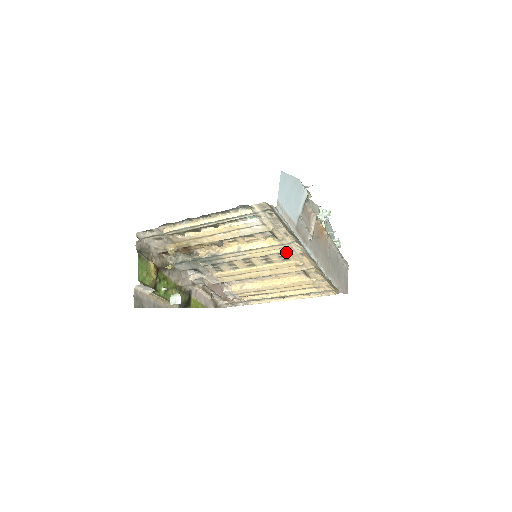
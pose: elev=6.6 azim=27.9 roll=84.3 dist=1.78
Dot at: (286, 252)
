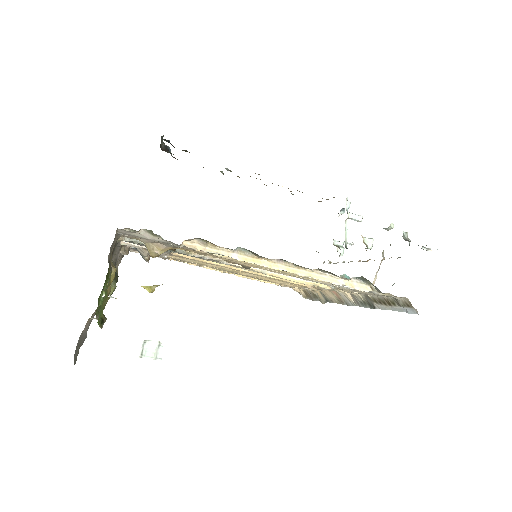
Dot at: occluded
